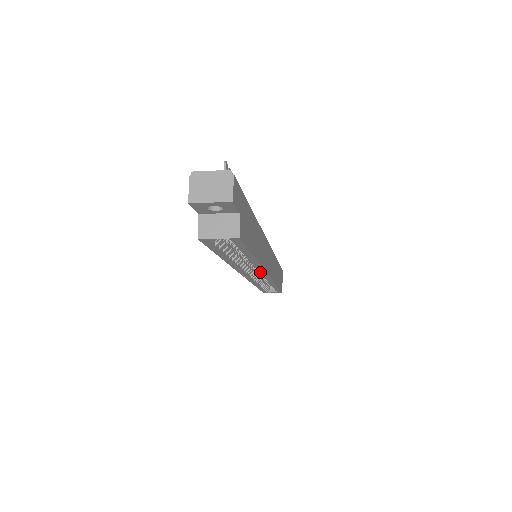
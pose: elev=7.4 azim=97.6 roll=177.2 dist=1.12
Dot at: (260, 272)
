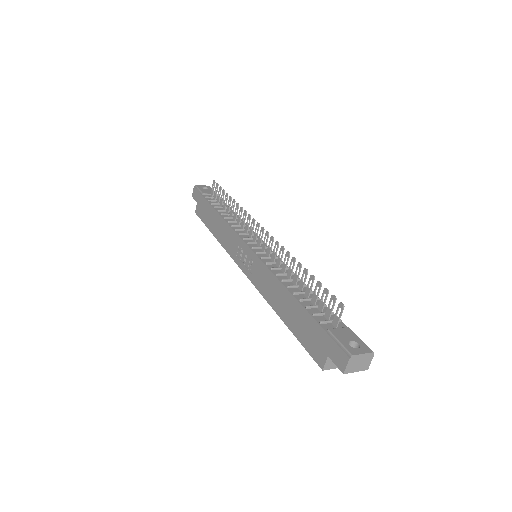
Dot at: occluded
